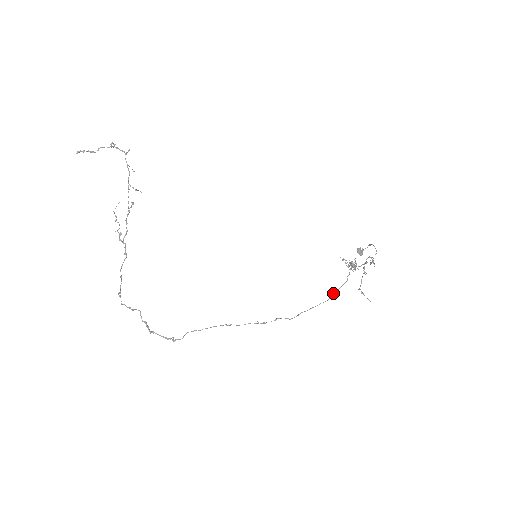
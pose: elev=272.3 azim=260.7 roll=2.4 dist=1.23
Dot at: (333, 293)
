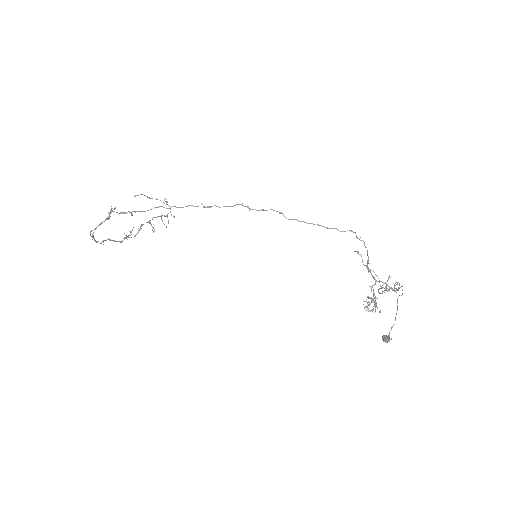
Dot at: (340, 231)
